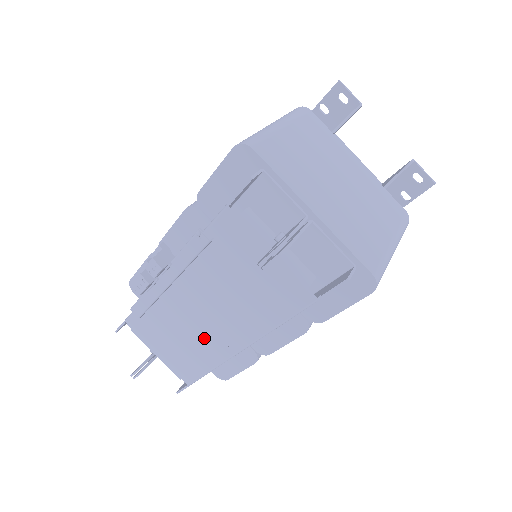
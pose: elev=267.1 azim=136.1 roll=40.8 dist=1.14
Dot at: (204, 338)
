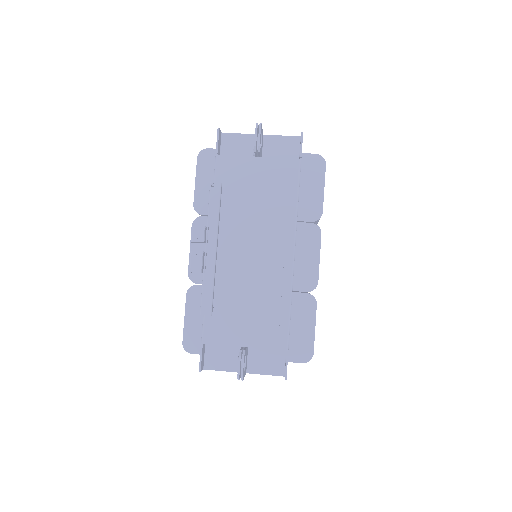
Dot at: (265, 273)
